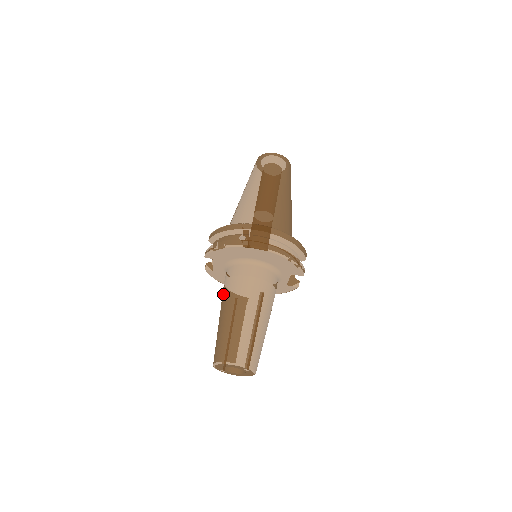
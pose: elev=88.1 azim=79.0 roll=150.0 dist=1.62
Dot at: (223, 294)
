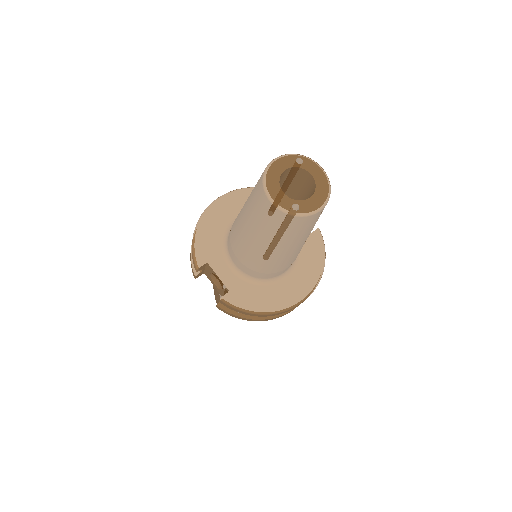
Dot at: (236, 241)
